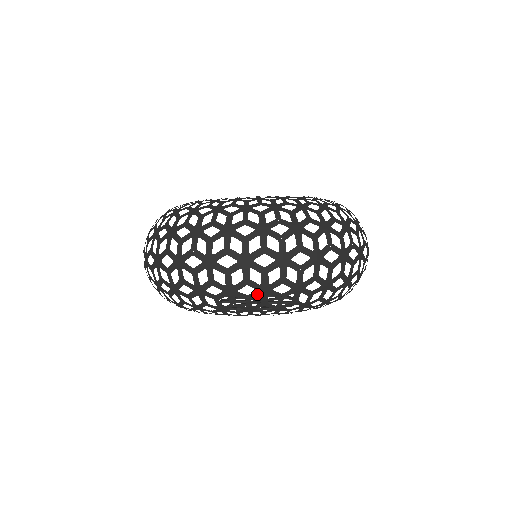
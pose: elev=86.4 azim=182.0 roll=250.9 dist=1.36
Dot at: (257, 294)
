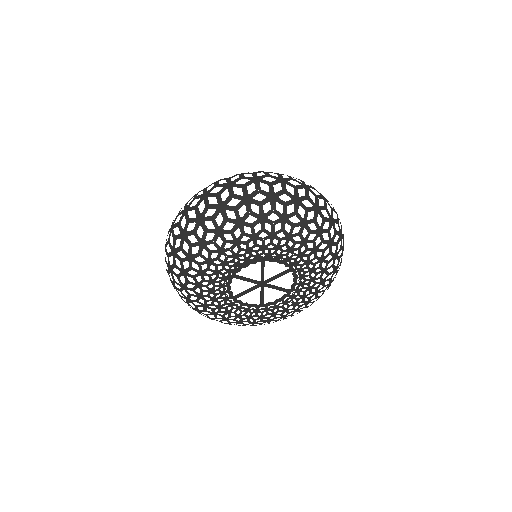
Dot at: (242, 204)
